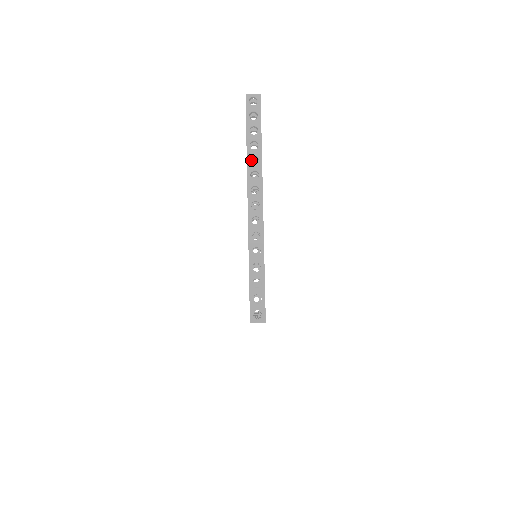
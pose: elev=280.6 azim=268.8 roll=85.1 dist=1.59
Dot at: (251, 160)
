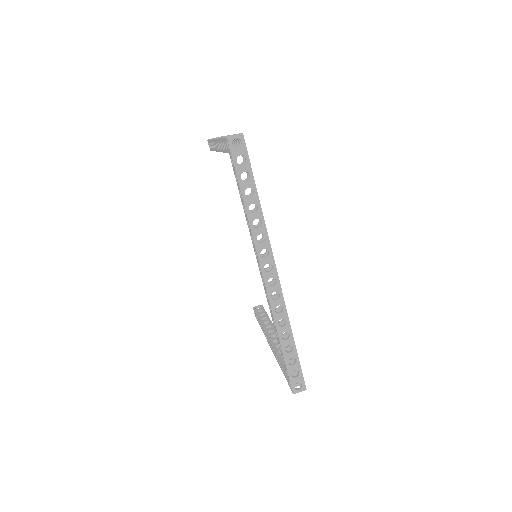
Dot at: occluded
